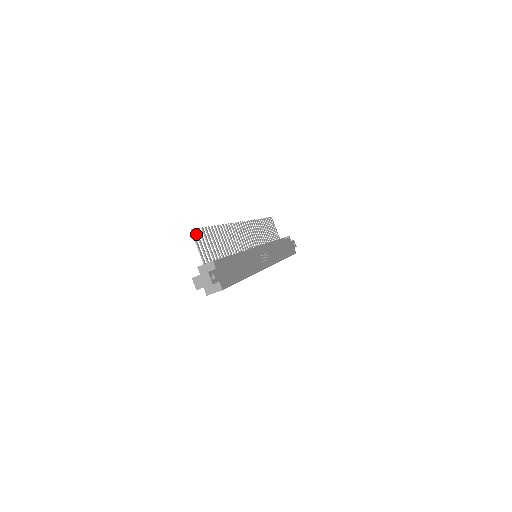
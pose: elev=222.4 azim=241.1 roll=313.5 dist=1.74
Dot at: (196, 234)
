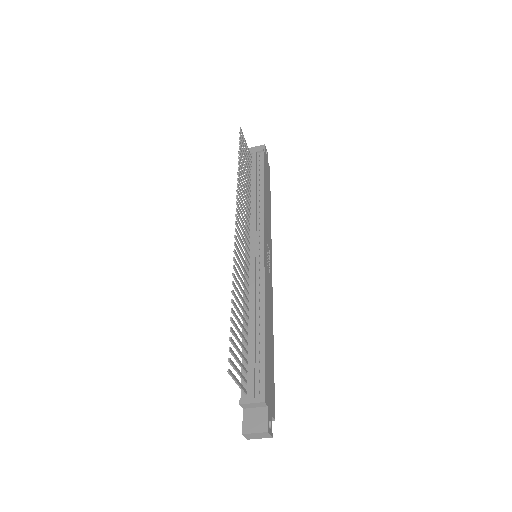
Dot at: occluded
